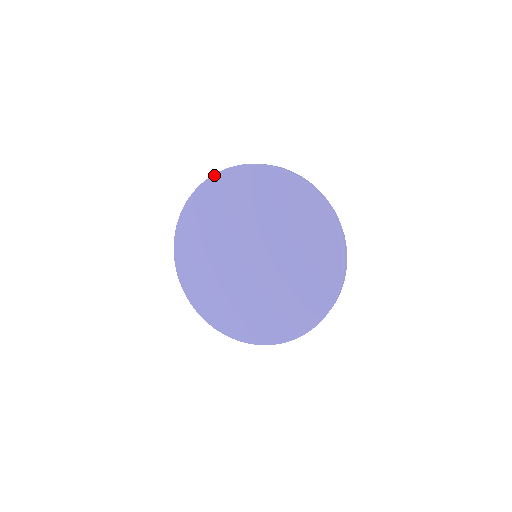
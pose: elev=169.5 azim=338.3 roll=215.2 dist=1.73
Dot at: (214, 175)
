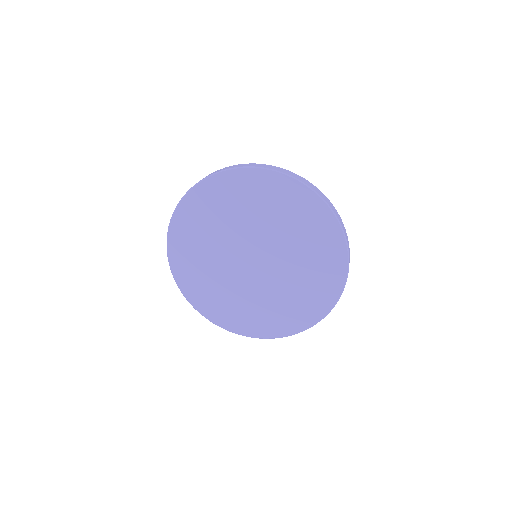
Dot at: (305, 185)
